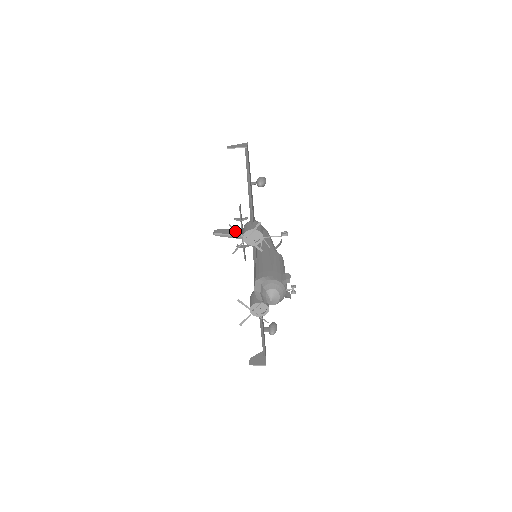
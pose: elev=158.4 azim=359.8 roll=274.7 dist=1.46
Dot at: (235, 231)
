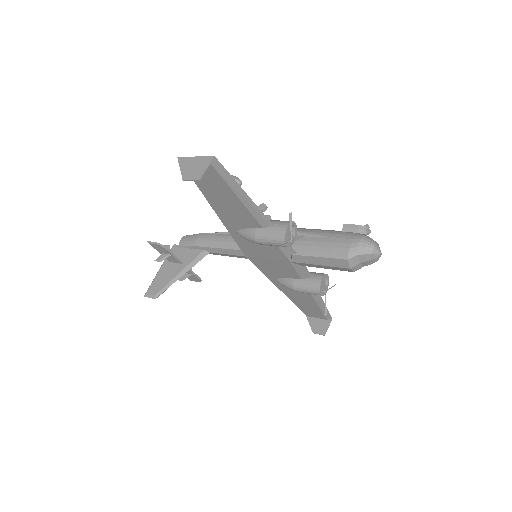
Dot at: (169, 270)
